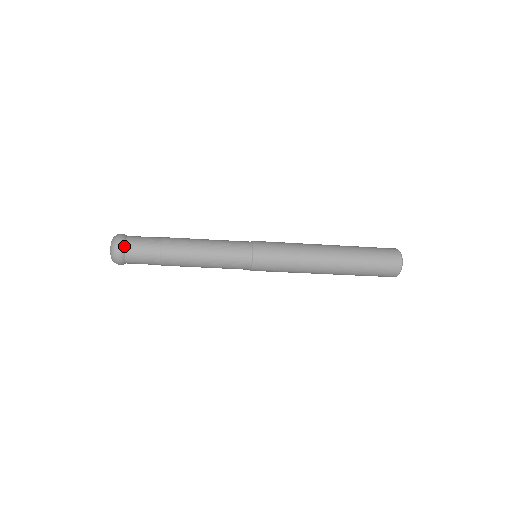
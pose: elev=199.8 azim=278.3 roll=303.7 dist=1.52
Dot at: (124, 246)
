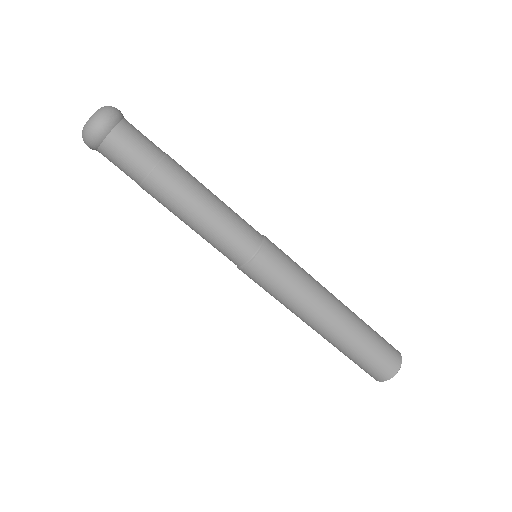
Dot at: (116, 123)
